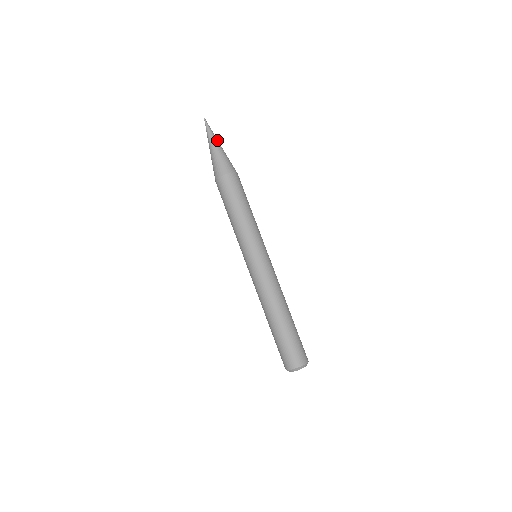
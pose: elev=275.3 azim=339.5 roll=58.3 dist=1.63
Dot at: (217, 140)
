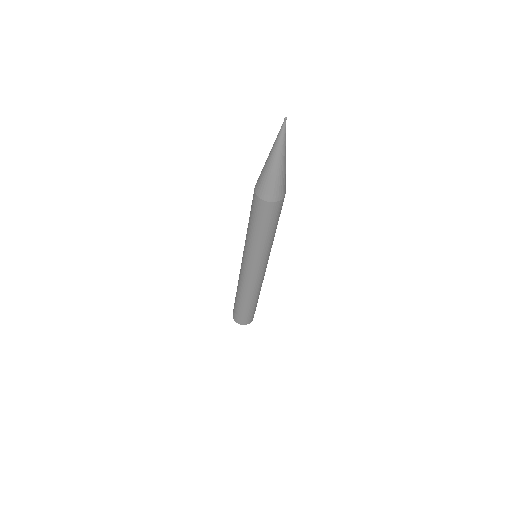
Dot at: occluded
